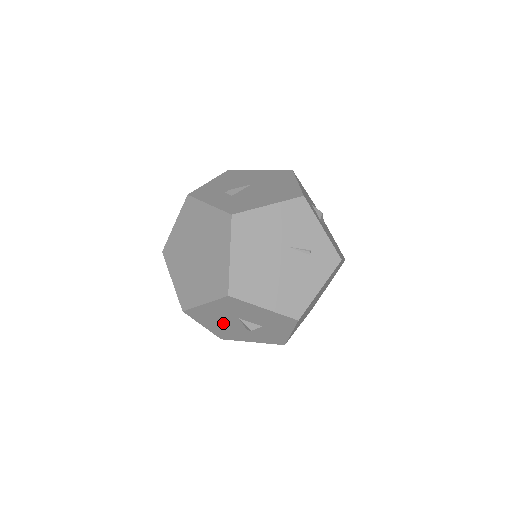
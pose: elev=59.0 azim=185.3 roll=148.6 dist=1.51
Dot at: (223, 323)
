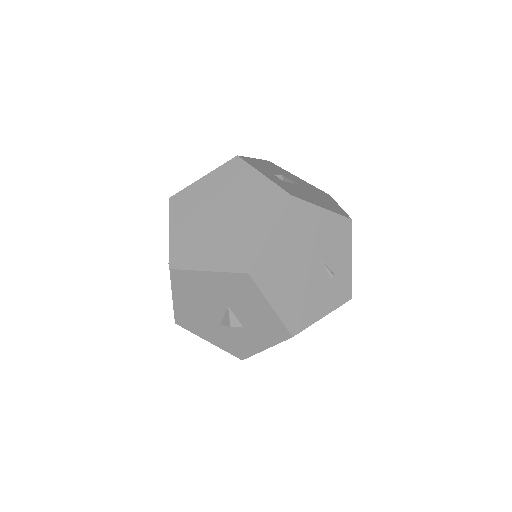
Dot at: (202, 304)
